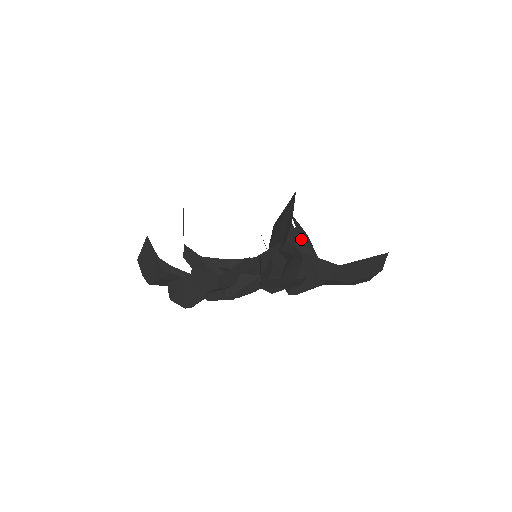
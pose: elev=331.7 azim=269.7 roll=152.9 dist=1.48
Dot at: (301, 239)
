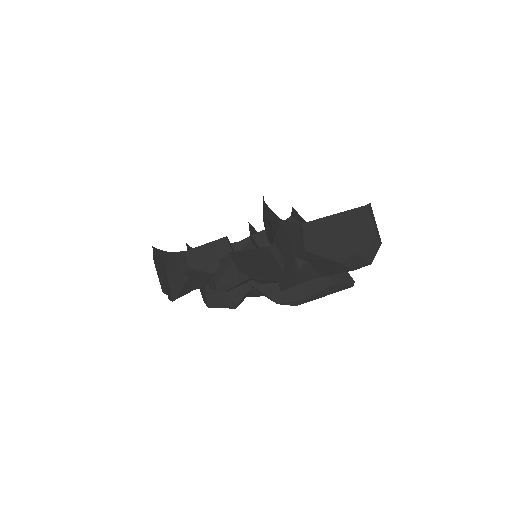
Dot at: (266, 205)
